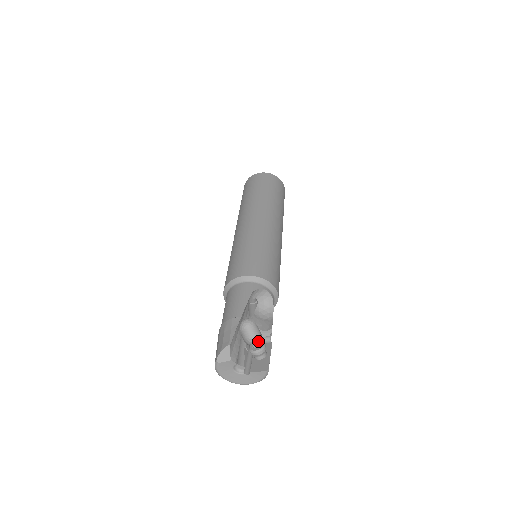
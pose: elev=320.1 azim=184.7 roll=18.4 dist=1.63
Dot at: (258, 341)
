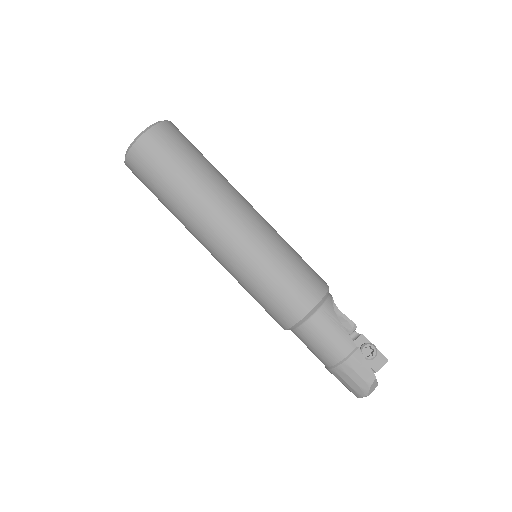
Dot at: (366, 347)
